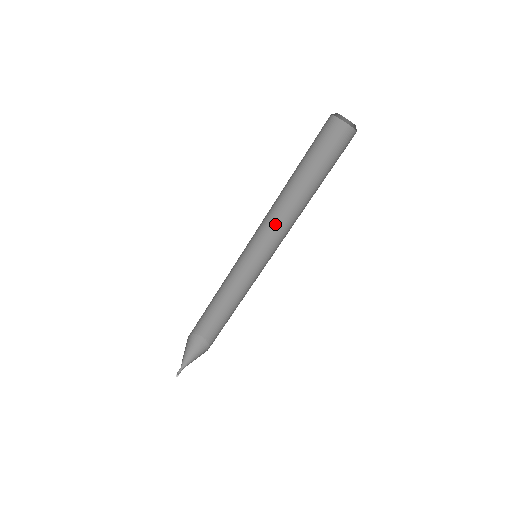
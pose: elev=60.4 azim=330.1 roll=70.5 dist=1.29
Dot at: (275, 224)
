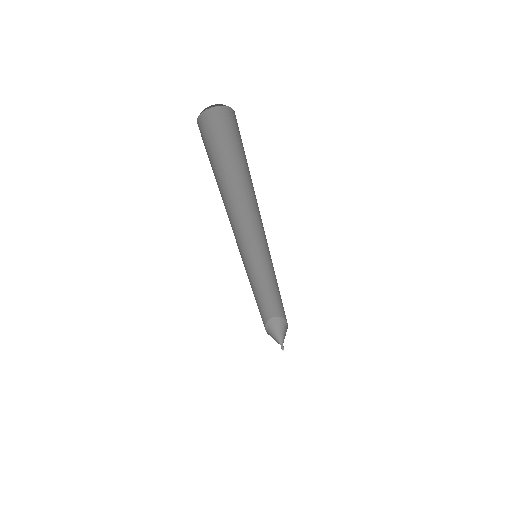
Dot at: (241, 223)
